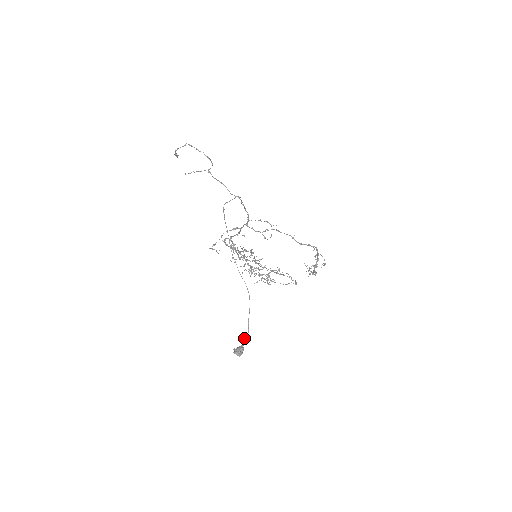
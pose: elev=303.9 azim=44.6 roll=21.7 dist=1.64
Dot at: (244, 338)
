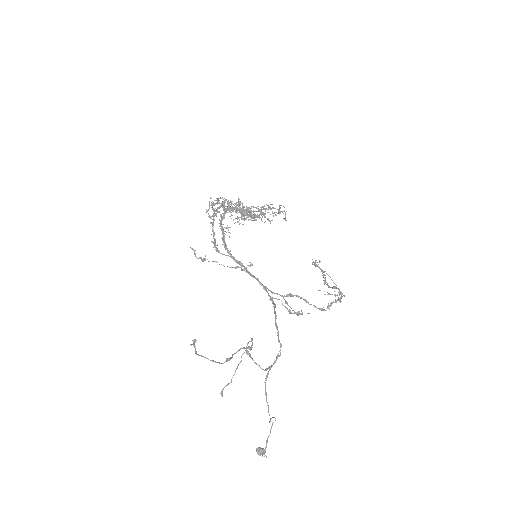
Dot at: (266, 441)
